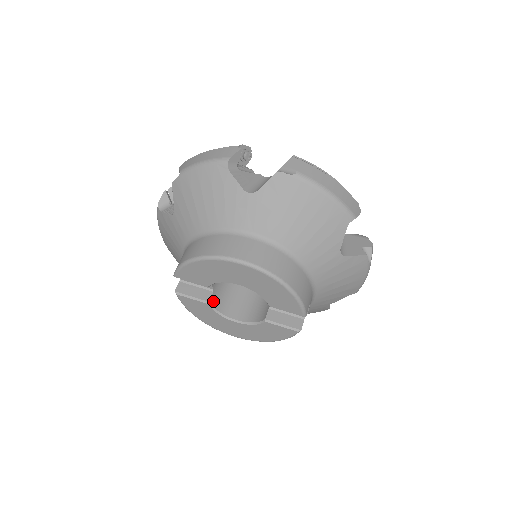
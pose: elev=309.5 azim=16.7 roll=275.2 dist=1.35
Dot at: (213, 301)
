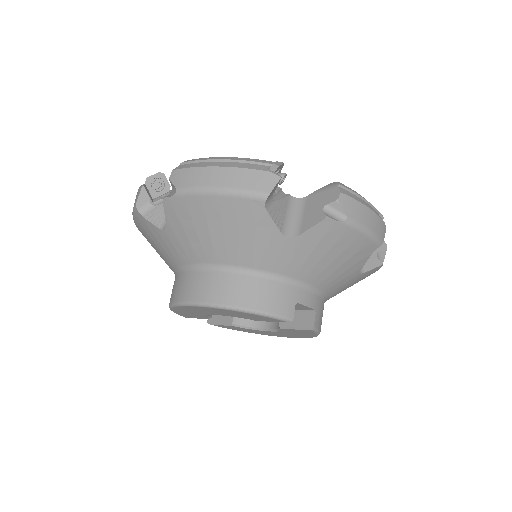
Dot at: (238, 320)
